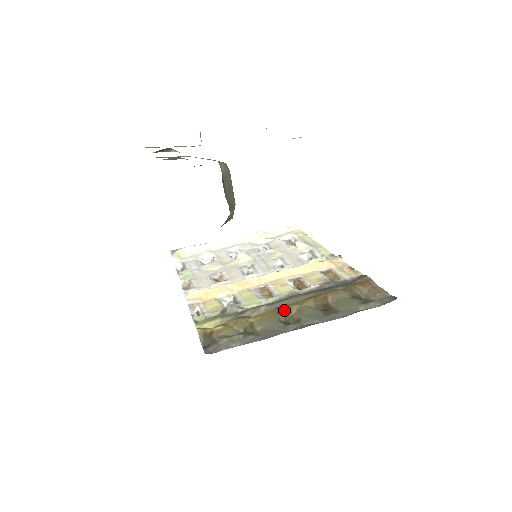
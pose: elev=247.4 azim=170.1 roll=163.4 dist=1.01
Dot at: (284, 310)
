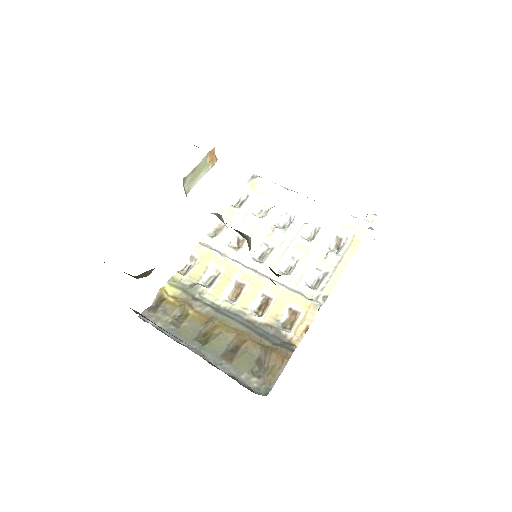
Dot at: (213, 324)
